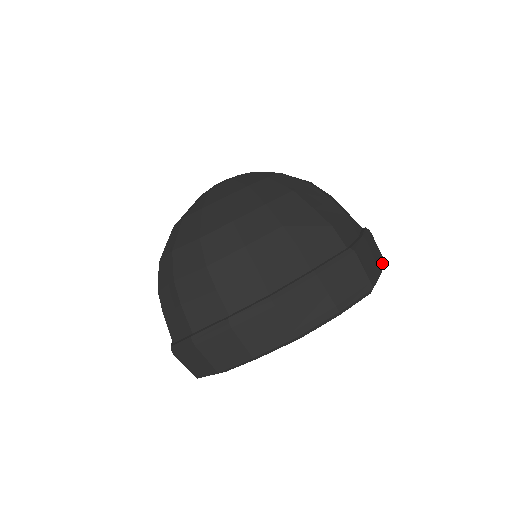
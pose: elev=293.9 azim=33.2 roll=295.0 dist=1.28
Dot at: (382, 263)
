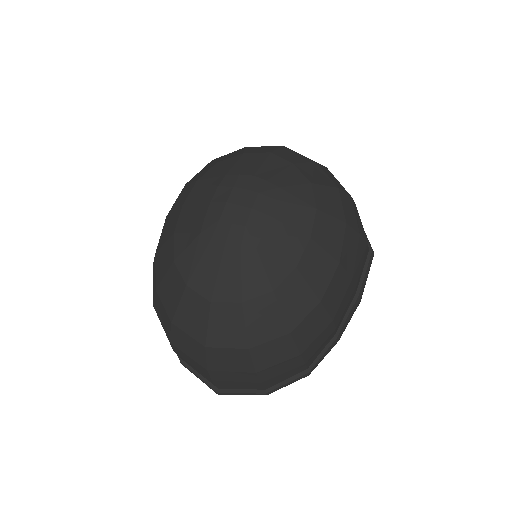
Dot at: occluded
